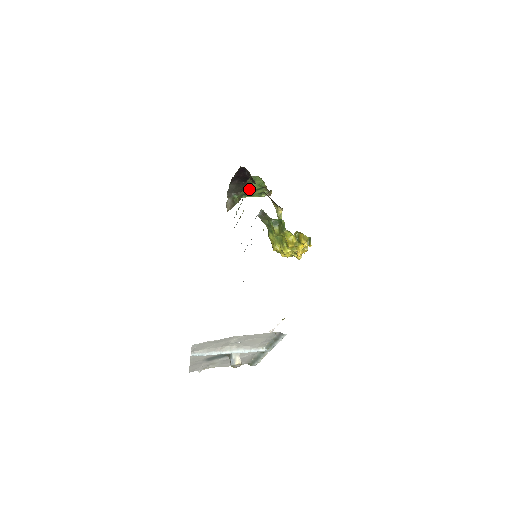
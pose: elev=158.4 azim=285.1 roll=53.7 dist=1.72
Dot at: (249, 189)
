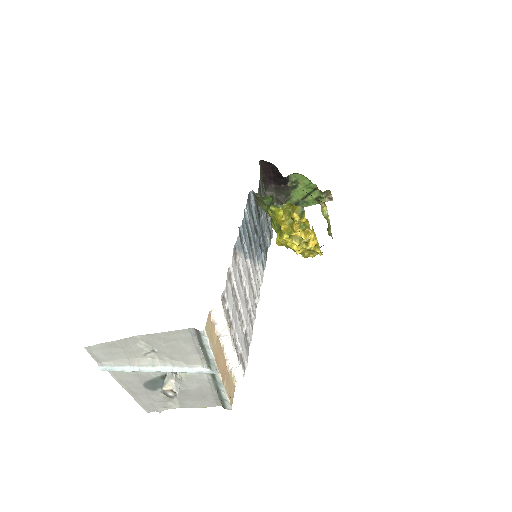
Dot at: (298, 195)
